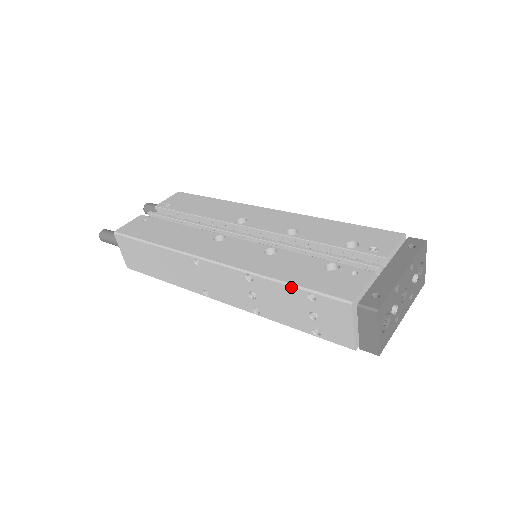
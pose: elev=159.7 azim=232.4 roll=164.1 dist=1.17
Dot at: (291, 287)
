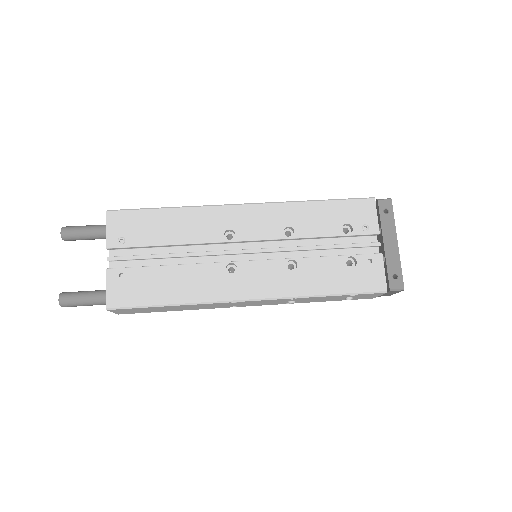
Dot at: (337, 296)
